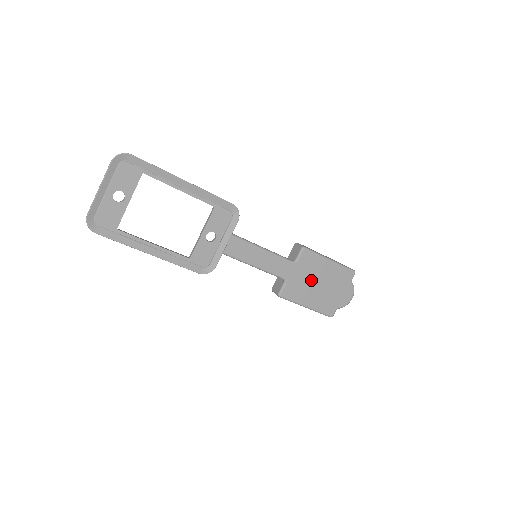
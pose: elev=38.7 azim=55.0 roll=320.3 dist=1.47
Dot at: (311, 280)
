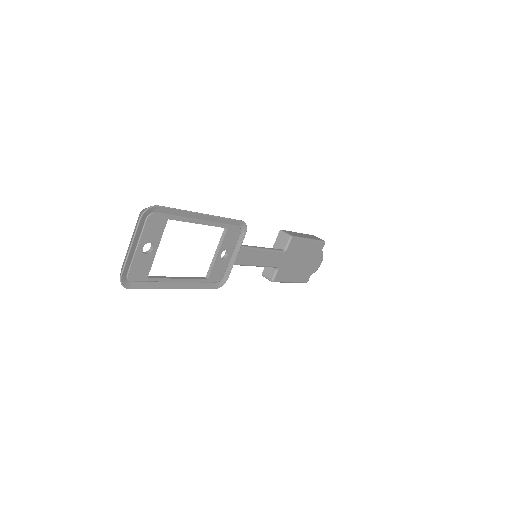
Dot at: (295, 260)
